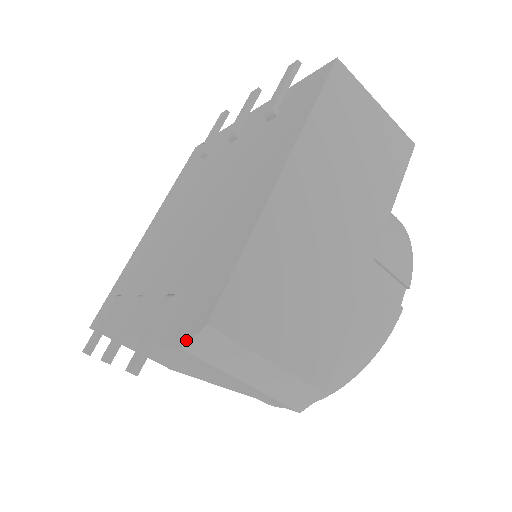
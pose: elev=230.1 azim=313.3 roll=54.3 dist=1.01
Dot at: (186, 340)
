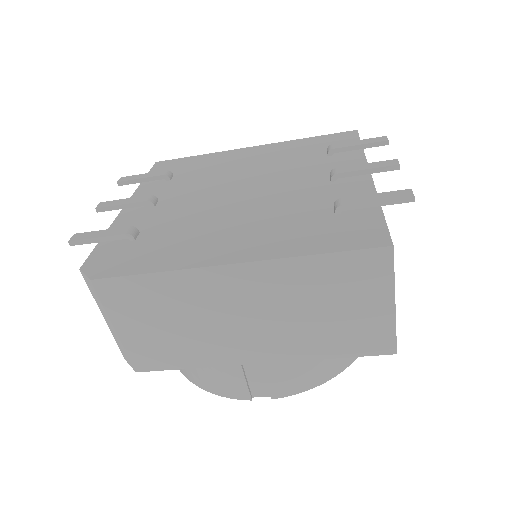
Dot at: (85, 269)
